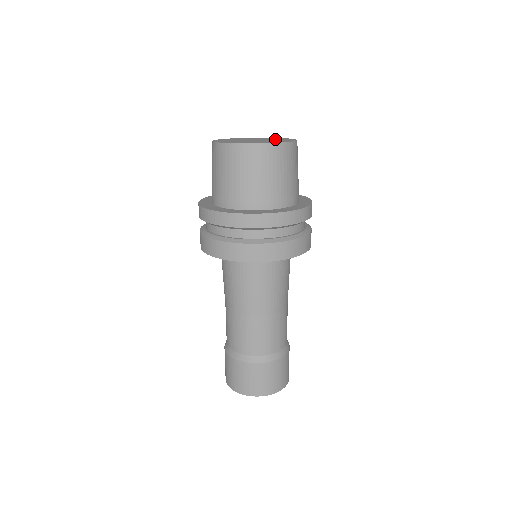
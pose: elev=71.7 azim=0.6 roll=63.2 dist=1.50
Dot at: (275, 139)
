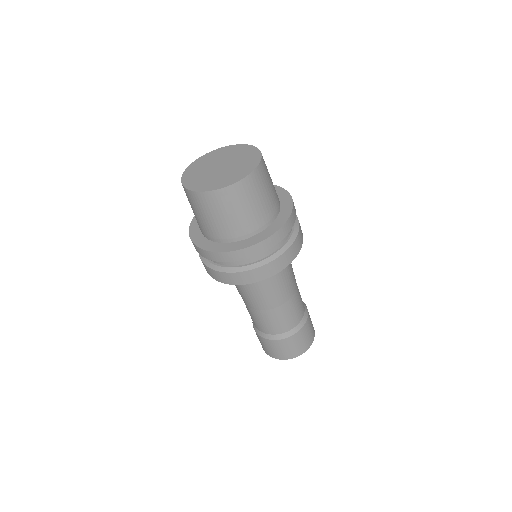
Dot at: (238, 155)
